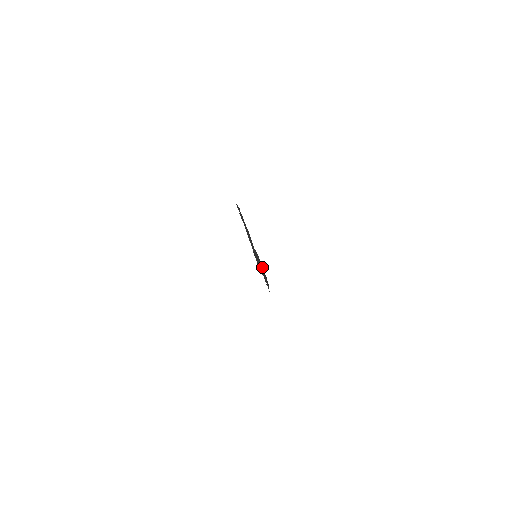
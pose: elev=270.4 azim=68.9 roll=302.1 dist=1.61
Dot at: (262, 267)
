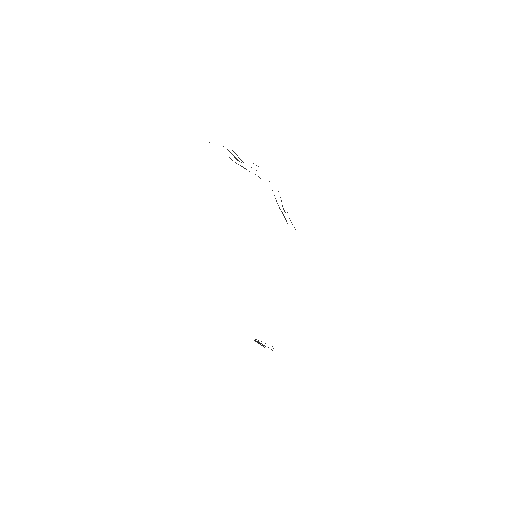
Dot at: occluded
